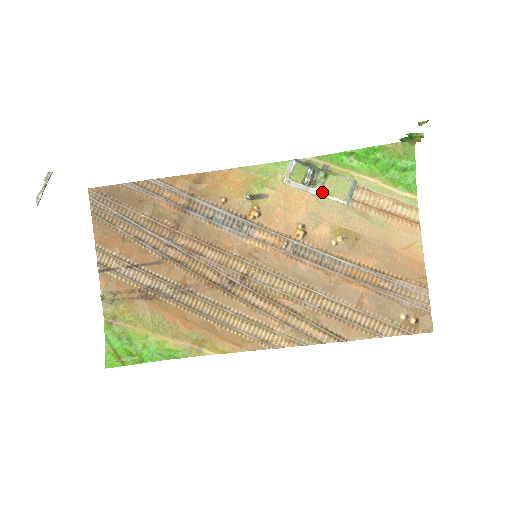
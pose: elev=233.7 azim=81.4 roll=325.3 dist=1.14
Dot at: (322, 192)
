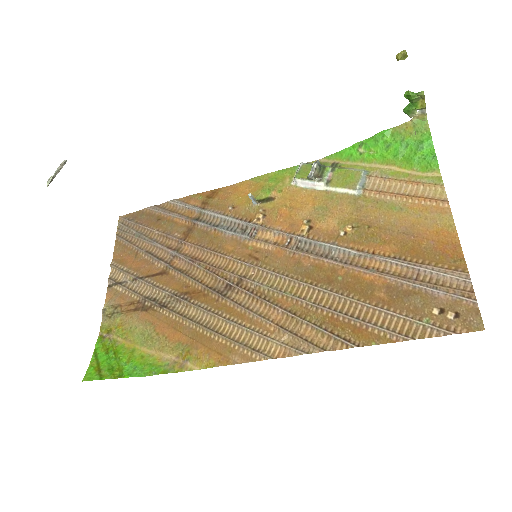
Dot at: (329, 185)
